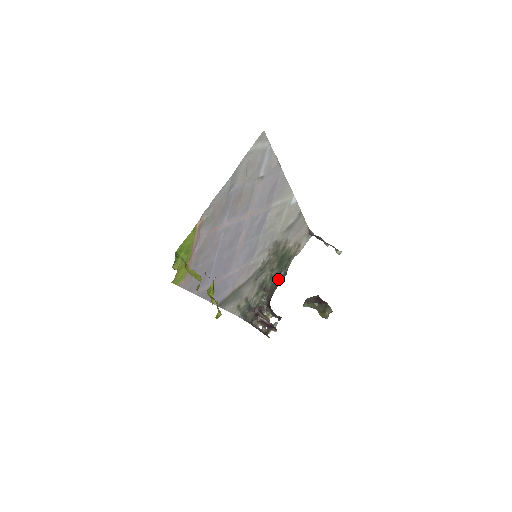
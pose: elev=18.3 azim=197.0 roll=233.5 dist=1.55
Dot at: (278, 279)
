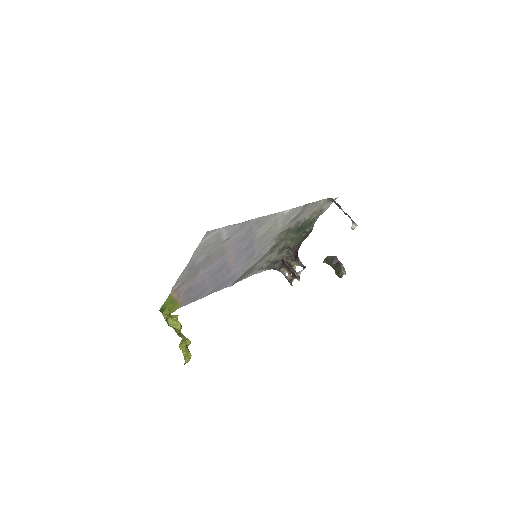
Dot at: (303, 236)
